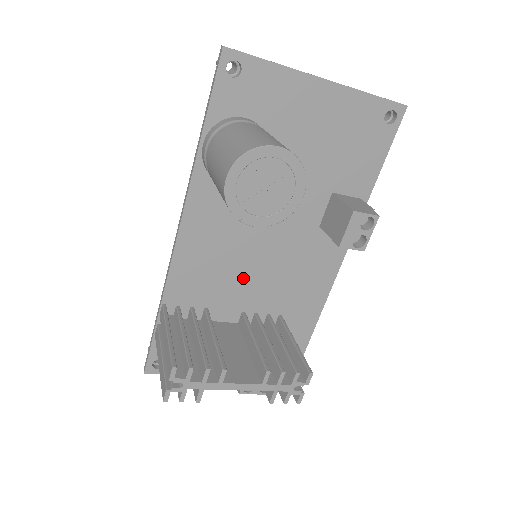
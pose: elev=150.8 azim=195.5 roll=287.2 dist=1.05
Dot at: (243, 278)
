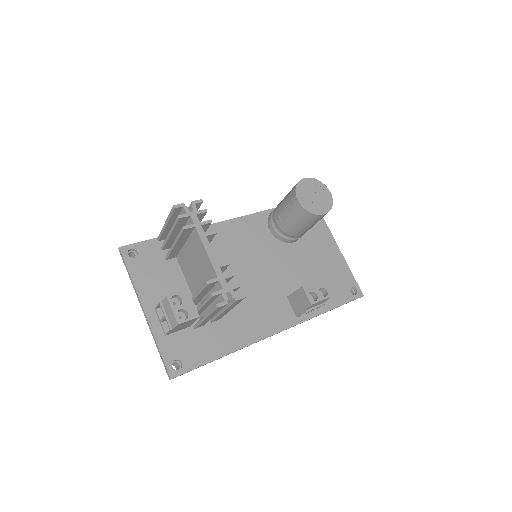
Dot at: (229, 272)
